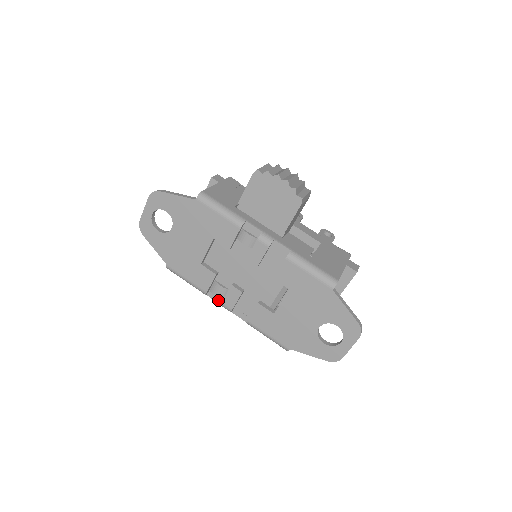
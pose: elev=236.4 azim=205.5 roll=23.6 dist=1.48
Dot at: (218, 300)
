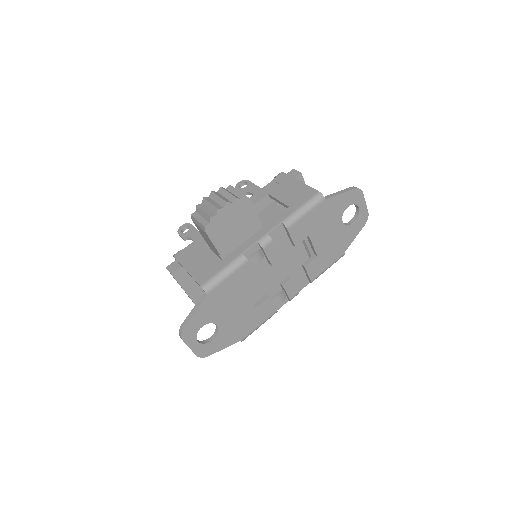
Dot at: (284, 302)
